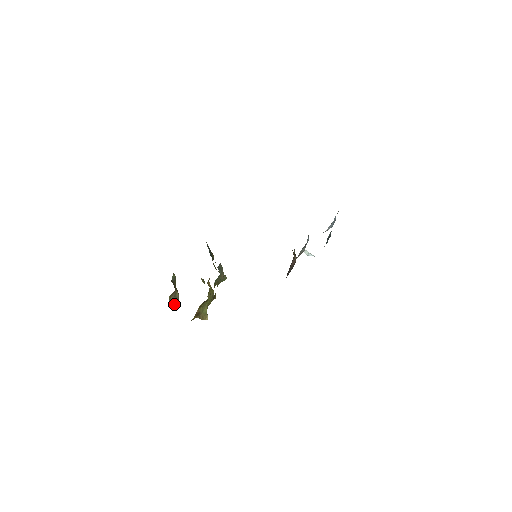
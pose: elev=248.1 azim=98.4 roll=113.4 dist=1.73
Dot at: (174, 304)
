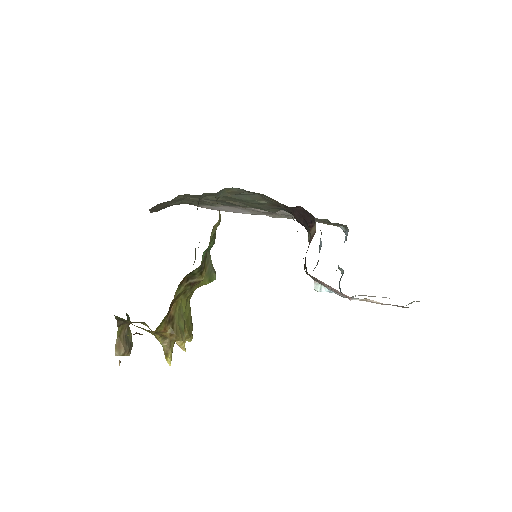
Dot at: (123, 351)
